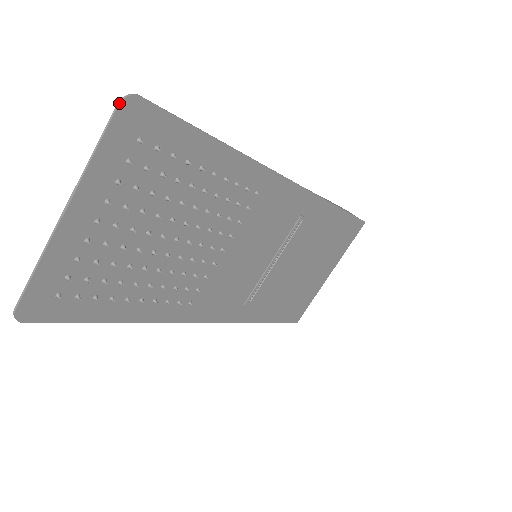
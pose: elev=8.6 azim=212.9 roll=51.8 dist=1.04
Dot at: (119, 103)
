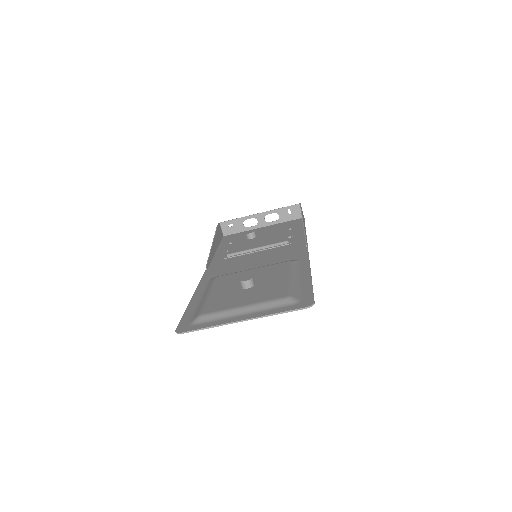
Dot at: occluded
